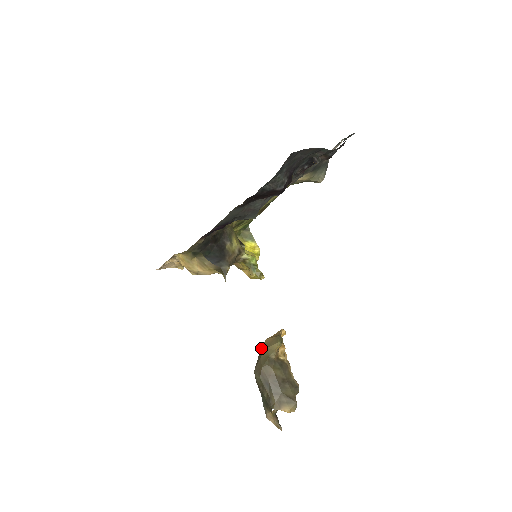
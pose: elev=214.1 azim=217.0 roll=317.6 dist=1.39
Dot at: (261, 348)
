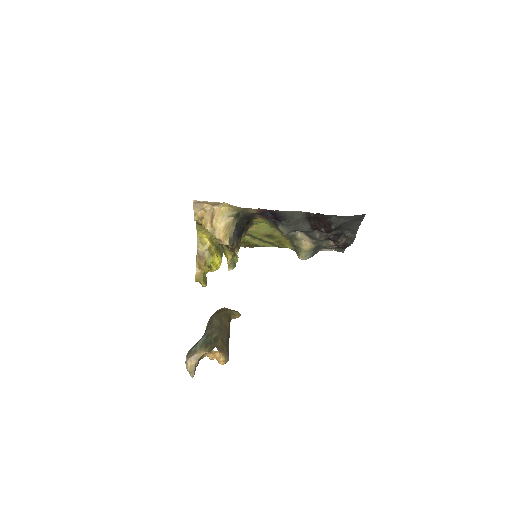
Dot at: occluded
